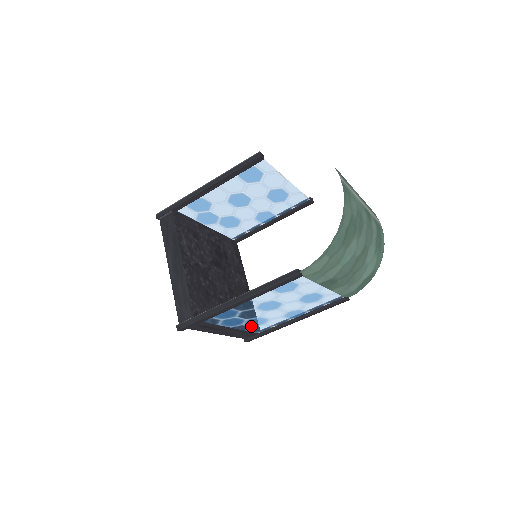
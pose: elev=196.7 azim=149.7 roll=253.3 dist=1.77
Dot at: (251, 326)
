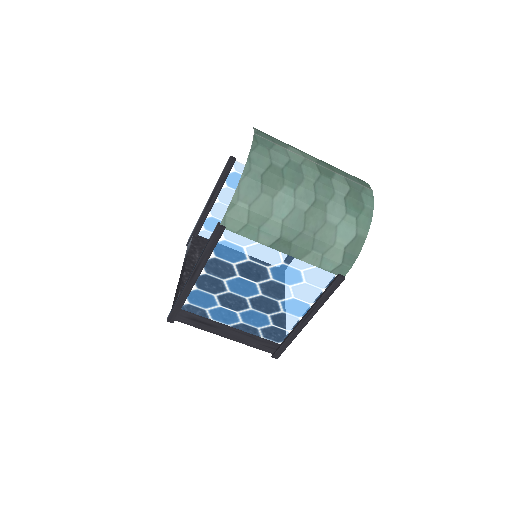
Dot at: (257, 327)
